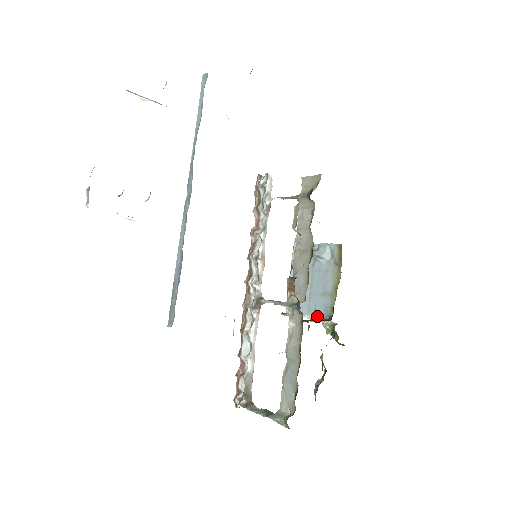
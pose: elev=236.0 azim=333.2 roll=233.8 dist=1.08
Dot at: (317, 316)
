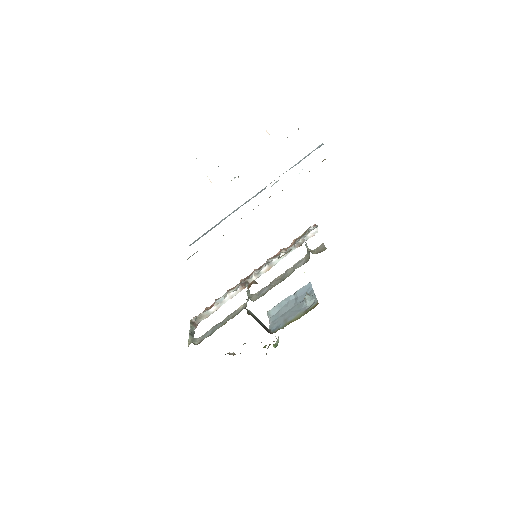
Dot at: (271, 327)
